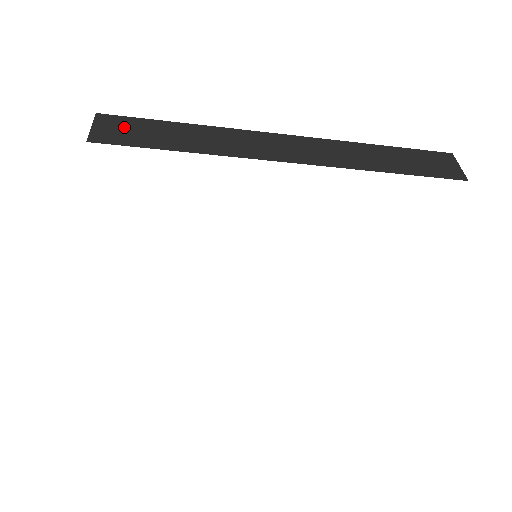
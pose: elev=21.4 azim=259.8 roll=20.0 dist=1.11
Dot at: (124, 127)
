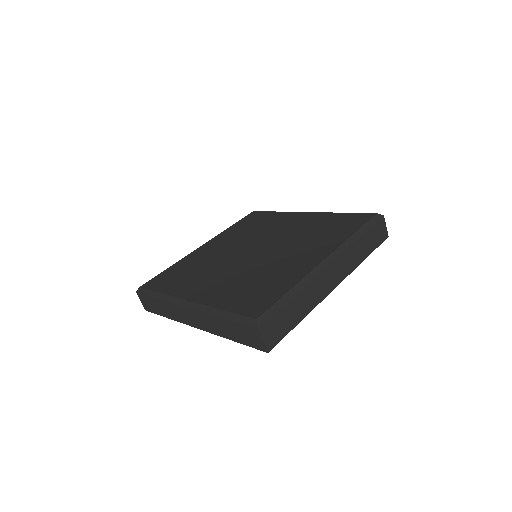
Dot at: (146, 301)
